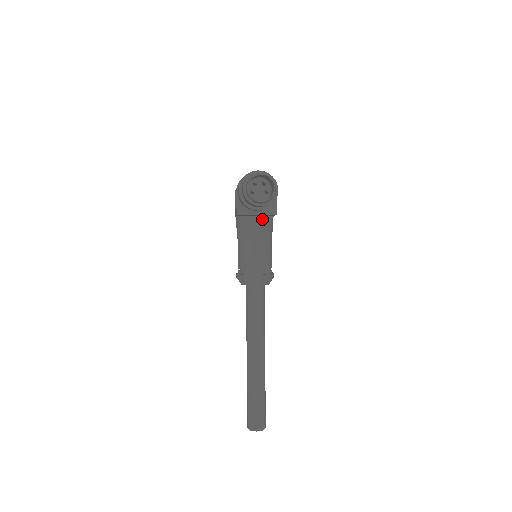
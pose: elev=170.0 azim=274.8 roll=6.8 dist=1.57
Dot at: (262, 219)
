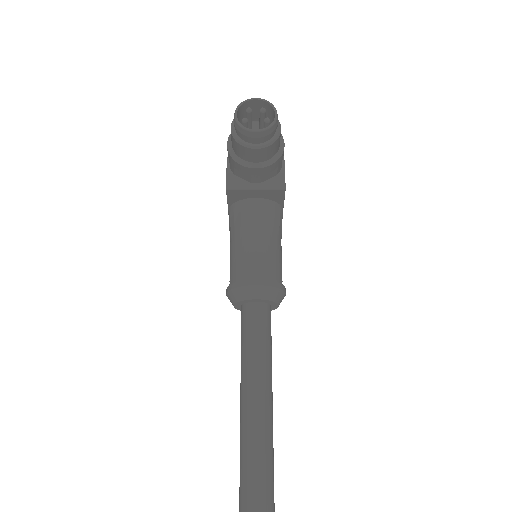
Dot at: (265, 203)
